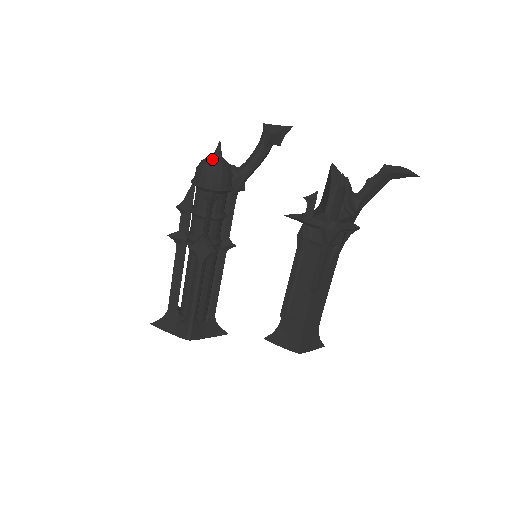
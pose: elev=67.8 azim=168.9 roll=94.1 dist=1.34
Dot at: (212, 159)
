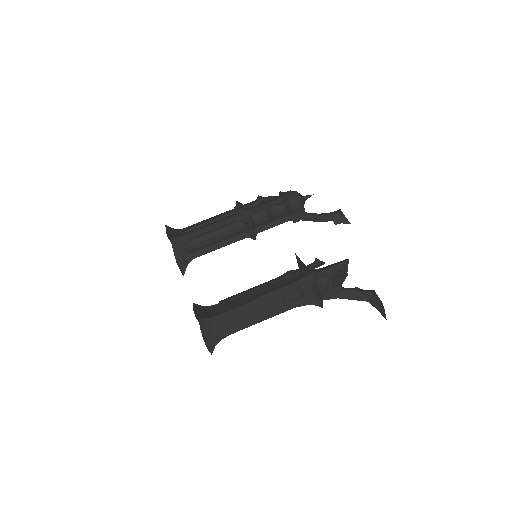
Dot at: occluded
